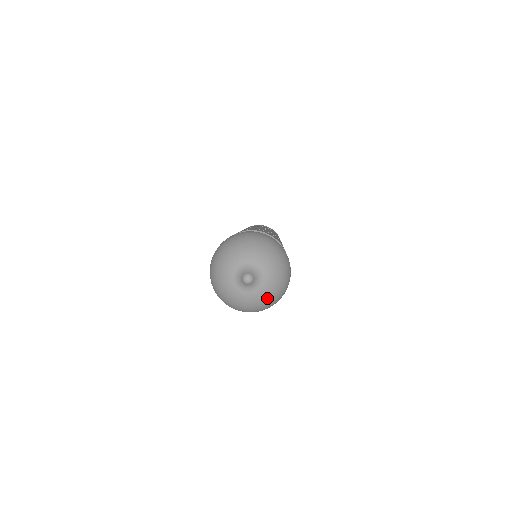
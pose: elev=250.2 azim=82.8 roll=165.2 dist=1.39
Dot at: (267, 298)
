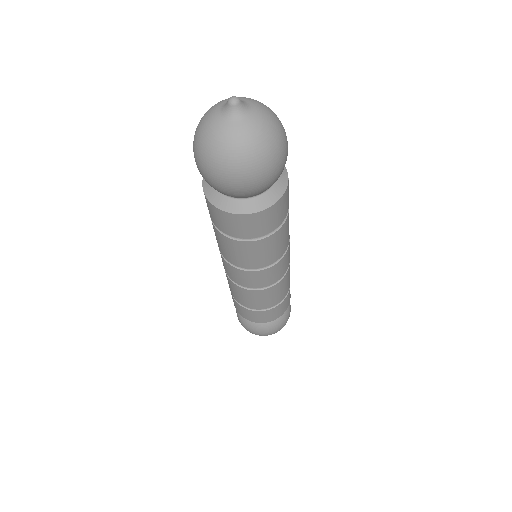
Dot at: (270, 122)
